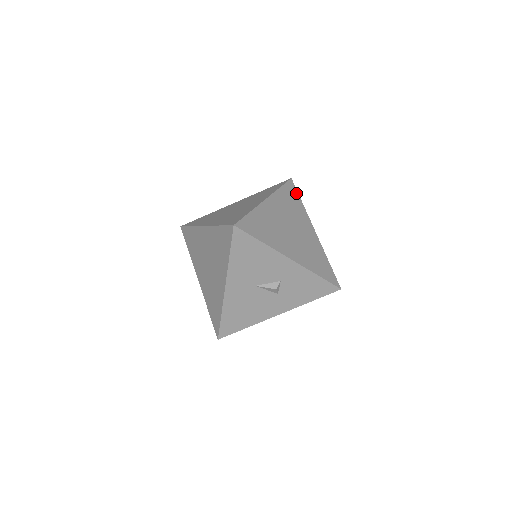
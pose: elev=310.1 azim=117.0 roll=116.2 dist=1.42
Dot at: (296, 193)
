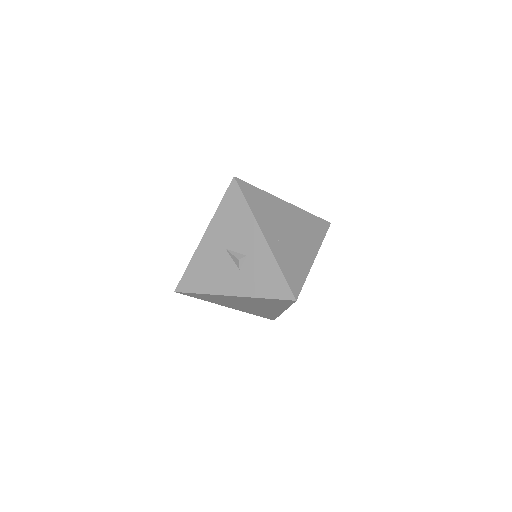
Dot at: (324, 230)
